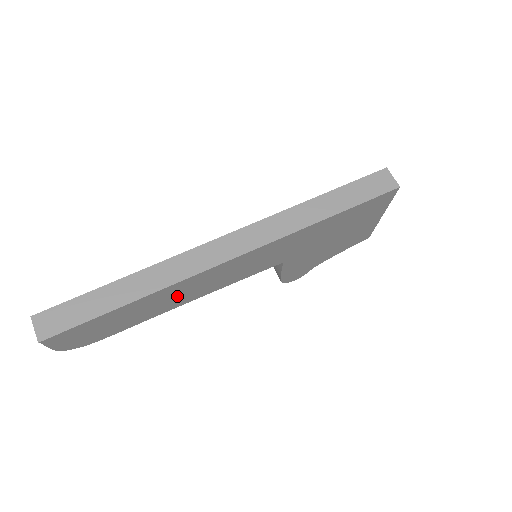
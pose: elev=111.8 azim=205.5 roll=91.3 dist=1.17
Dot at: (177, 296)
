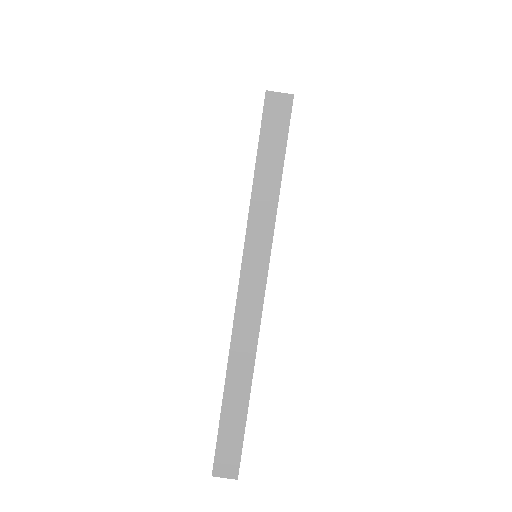
Dot at: occluded
